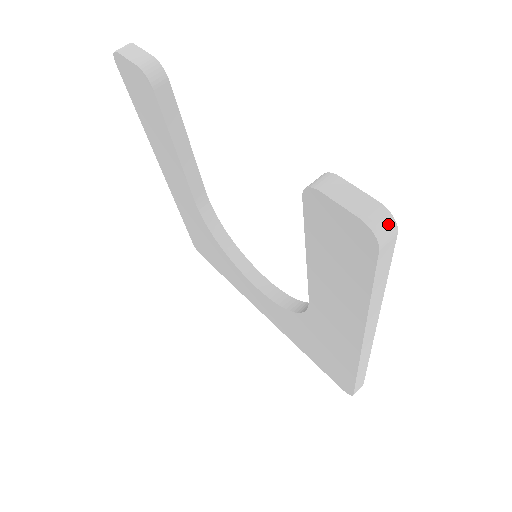
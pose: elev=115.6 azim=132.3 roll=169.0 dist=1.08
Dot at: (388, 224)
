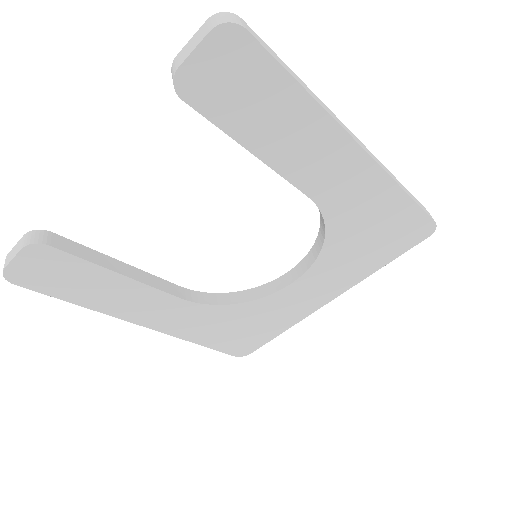
Dot at: (227, 15)
